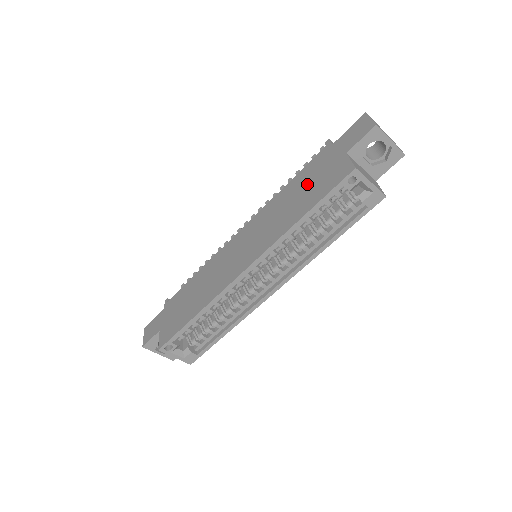
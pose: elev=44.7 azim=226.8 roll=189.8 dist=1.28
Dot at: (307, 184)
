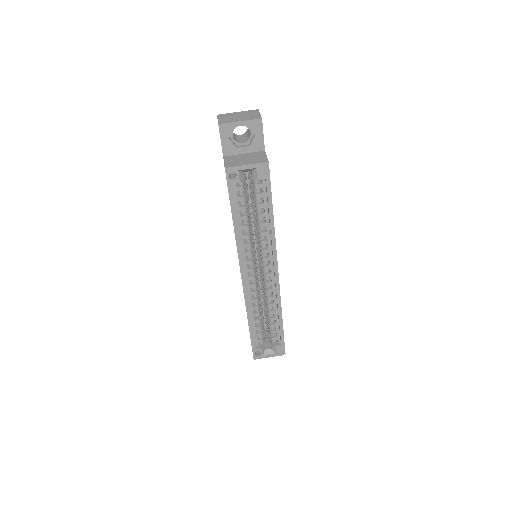
Dot at: occluded
